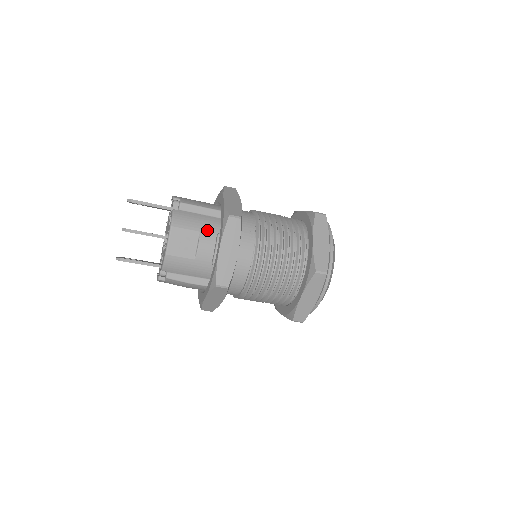
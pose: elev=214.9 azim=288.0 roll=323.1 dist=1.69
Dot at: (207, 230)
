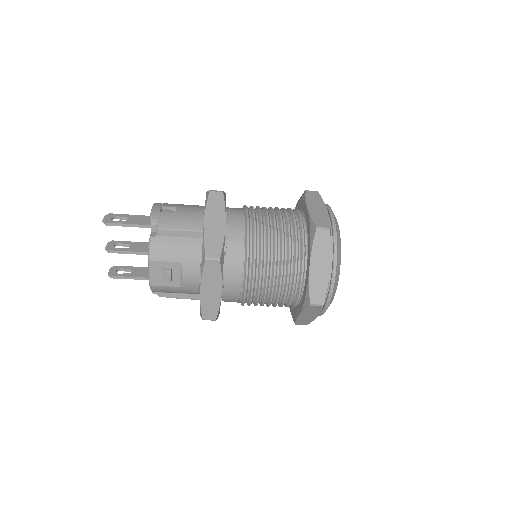
Dot at: (189, 259)
